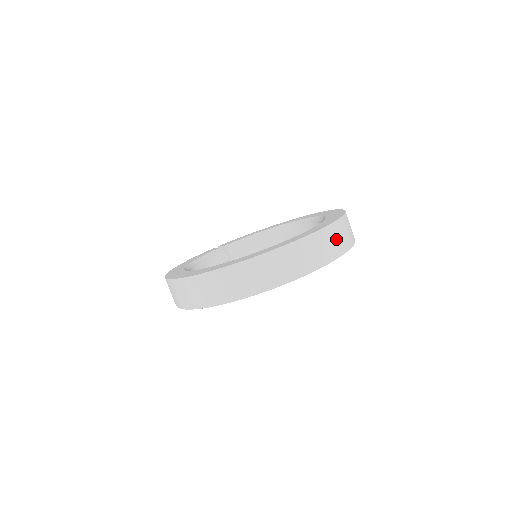
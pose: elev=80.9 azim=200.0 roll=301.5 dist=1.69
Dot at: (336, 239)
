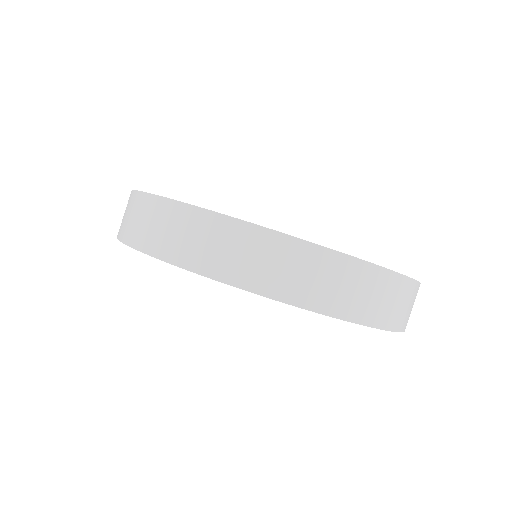
Dot at: occluded
